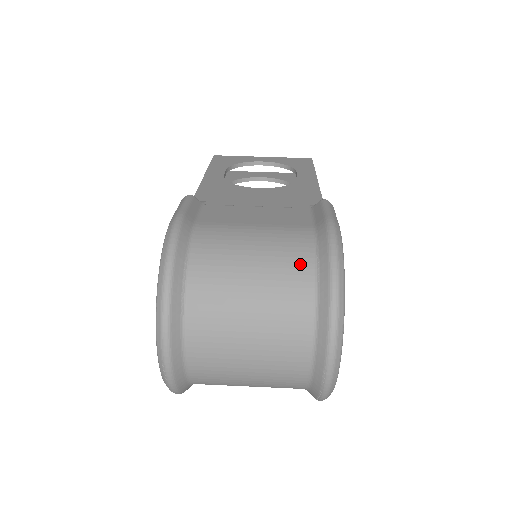
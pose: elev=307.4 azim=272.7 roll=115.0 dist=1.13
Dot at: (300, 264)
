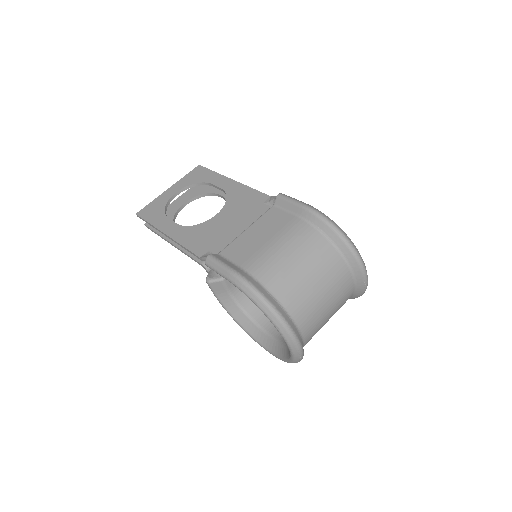
Dot at: (318, 242)
